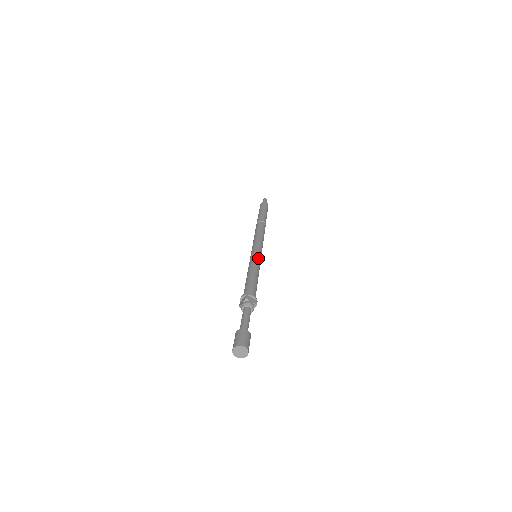
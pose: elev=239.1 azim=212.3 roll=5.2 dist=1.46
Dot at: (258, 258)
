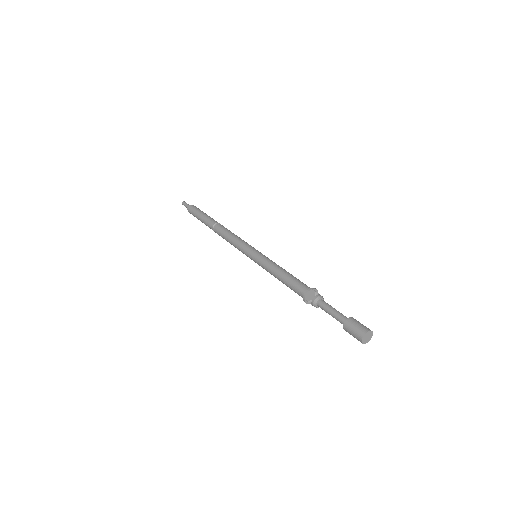
Dot at: (267, 257)
